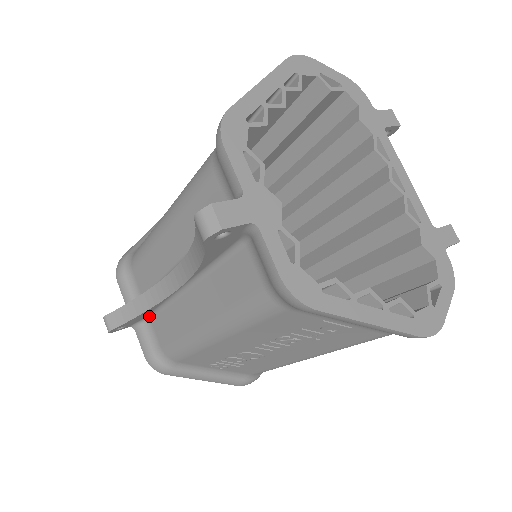
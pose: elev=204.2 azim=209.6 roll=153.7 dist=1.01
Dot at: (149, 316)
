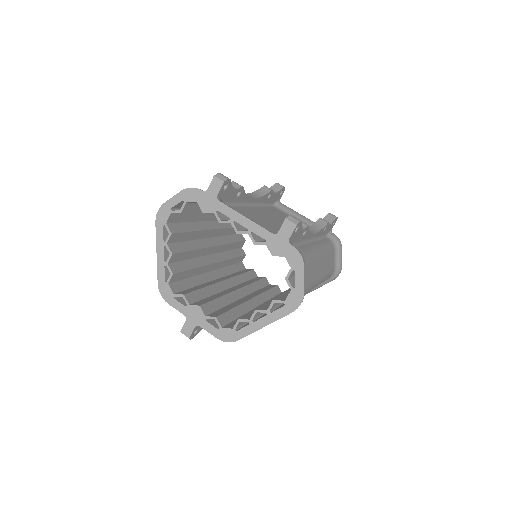
Dot at: occluded
